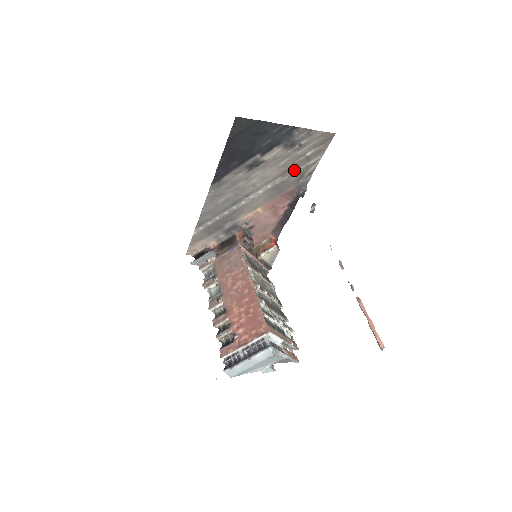
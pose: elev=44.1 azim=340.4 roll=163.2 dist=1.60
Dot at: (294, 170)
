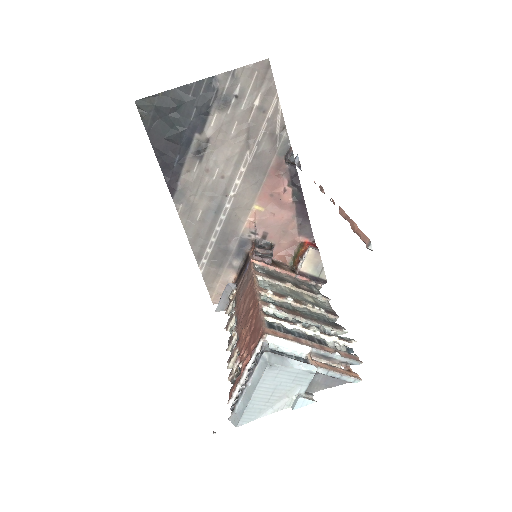
Dot at: (257, 134)
